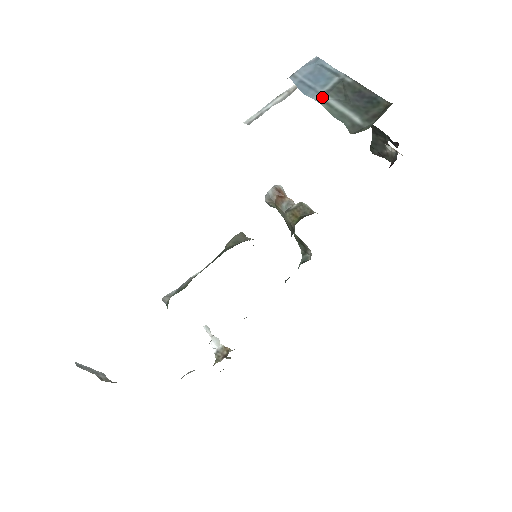
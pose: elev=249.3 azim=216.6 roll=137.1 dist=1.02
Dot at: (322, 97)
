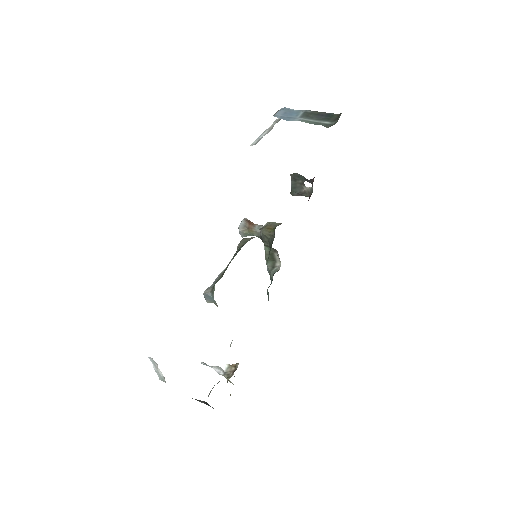
Dot at: (300, 119)
